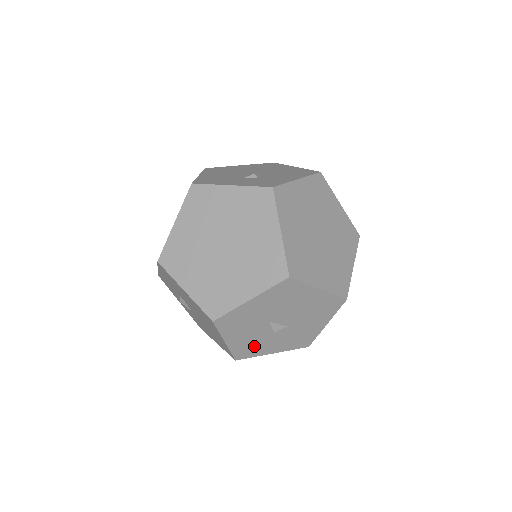
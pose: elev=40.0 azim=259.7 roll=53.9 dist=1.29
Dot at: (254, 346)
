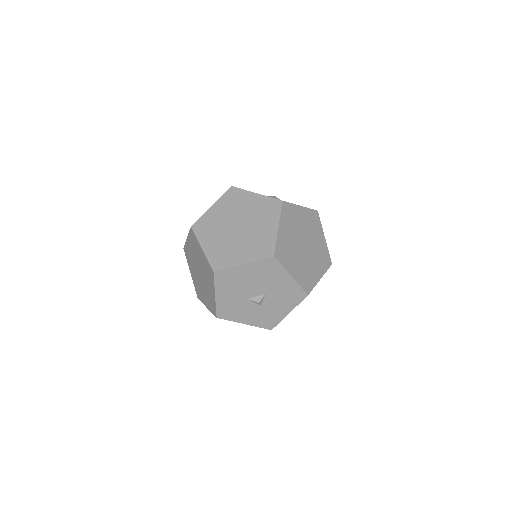
Dot at: (267, 316)
